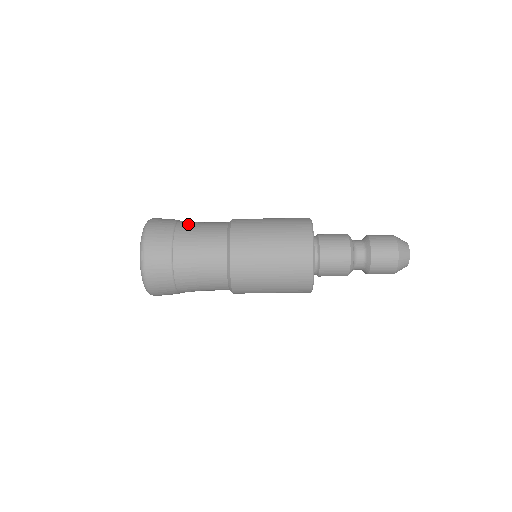
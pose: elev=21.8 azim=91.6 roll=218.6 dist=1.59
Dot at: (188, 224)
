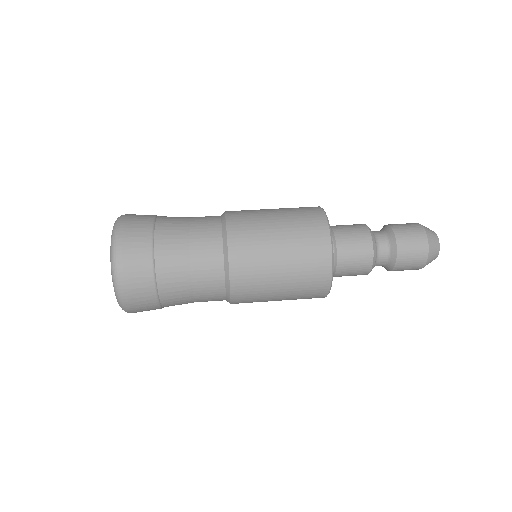
Dot at: (170, 256)
